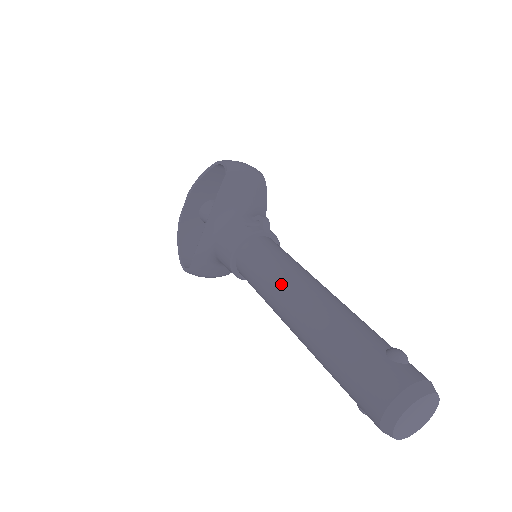
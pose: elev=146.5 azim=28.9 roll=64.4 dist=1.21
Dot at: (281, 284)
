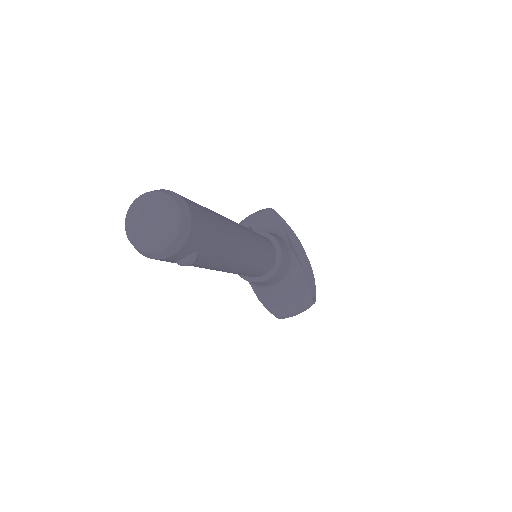
Dot at: occluded
